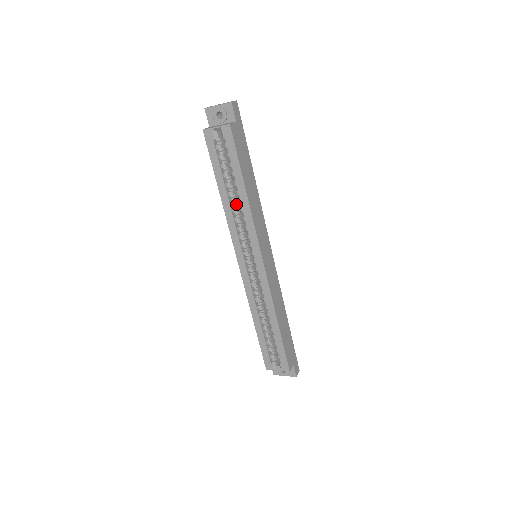
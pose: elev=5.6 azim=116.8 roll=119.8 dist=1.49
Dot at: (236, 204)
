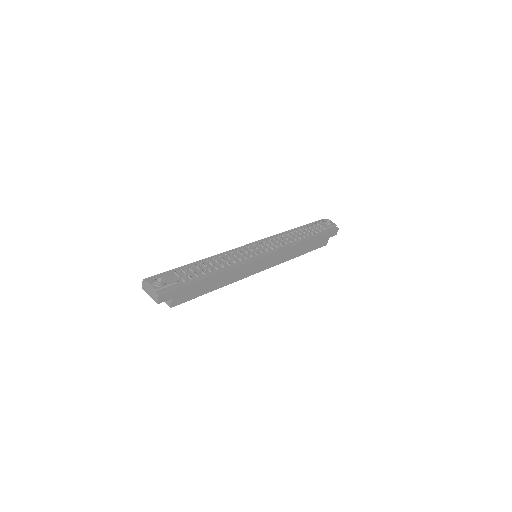
Dot at: occluded
